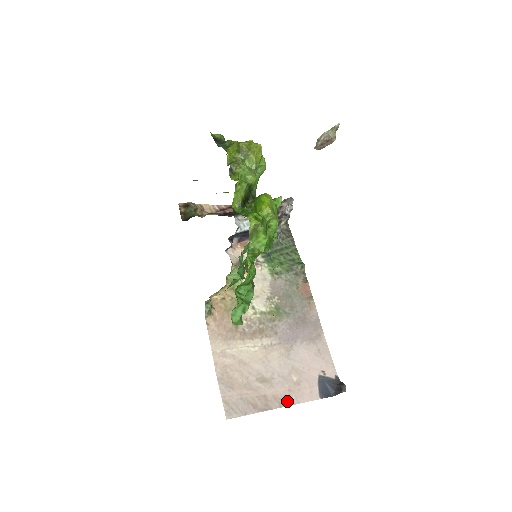
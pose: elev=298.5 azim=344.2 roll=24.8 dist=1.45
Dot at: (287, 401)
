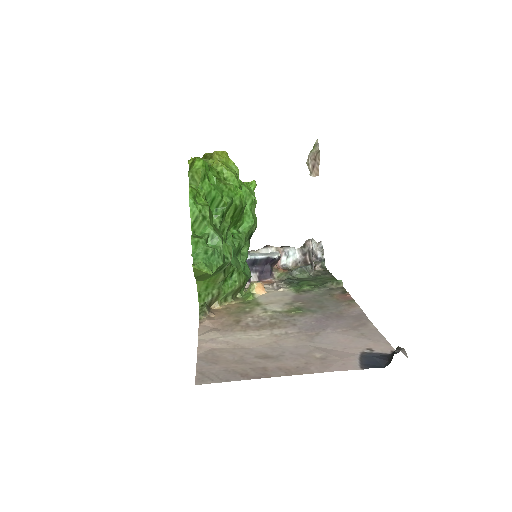
Dot at: (300, 371)
